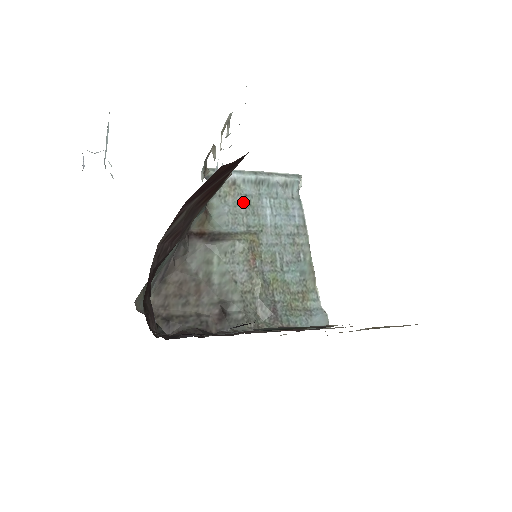
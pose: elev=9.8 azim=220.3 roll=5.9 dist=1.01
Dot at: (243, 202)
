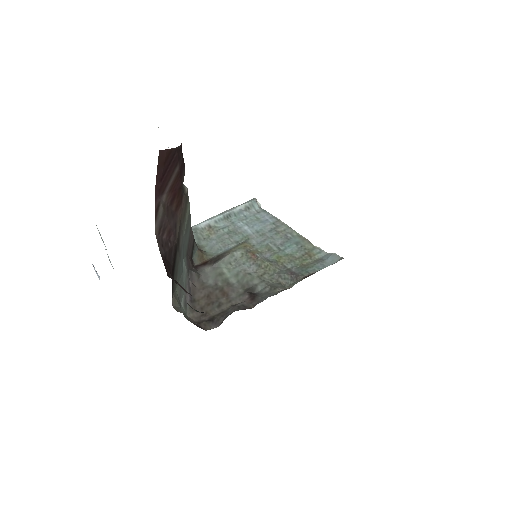
Dot at: (224, 233)
